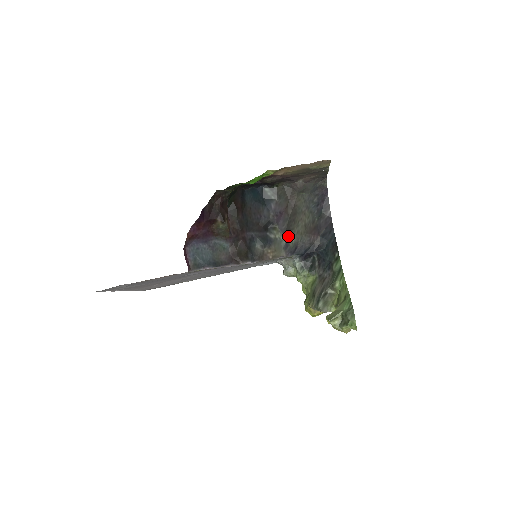
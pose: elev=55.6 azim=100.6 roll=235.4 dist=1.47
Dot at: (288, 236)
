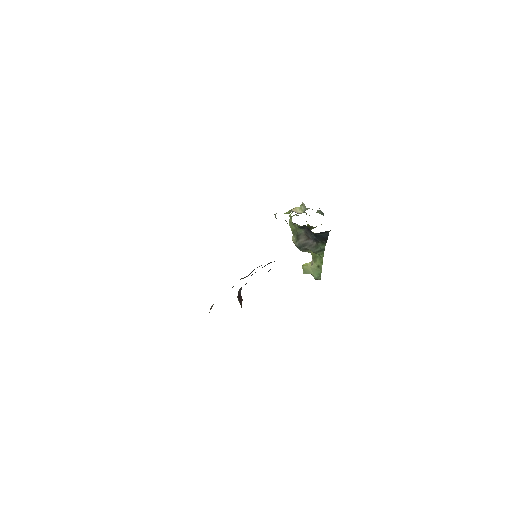
Dot at: occluded
